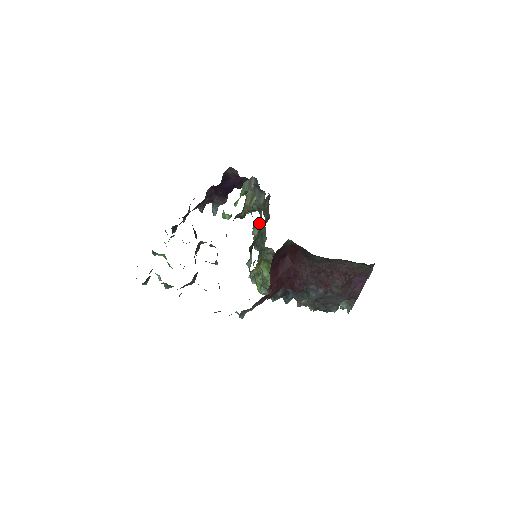
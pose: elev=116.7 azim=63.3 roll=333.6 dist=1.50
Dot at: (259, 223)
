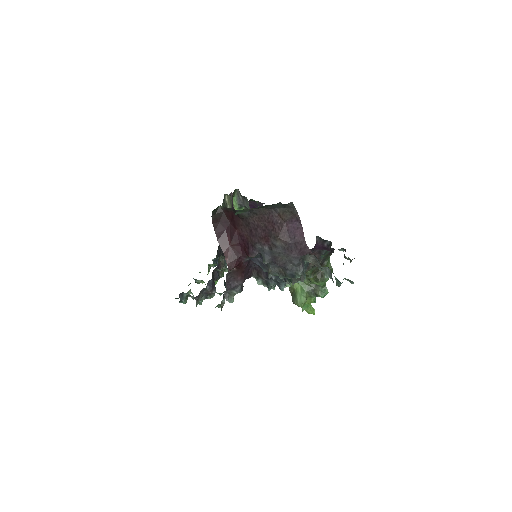
Dot at: occluded
